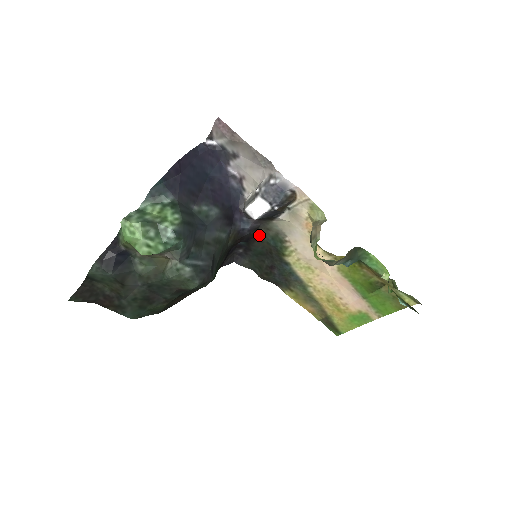
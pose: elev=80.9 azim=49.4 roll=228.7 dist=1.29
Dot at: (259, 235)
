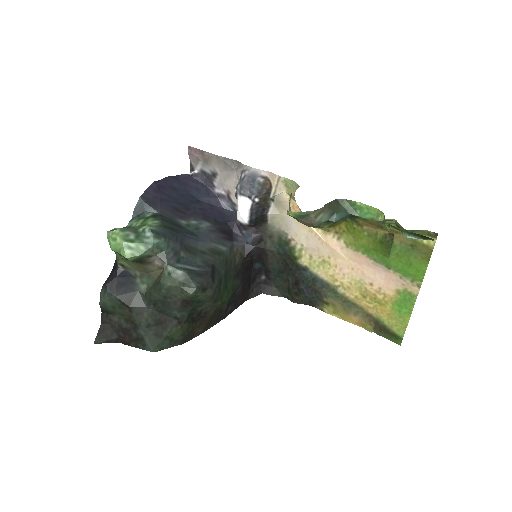
Dot at: (267, 247)
